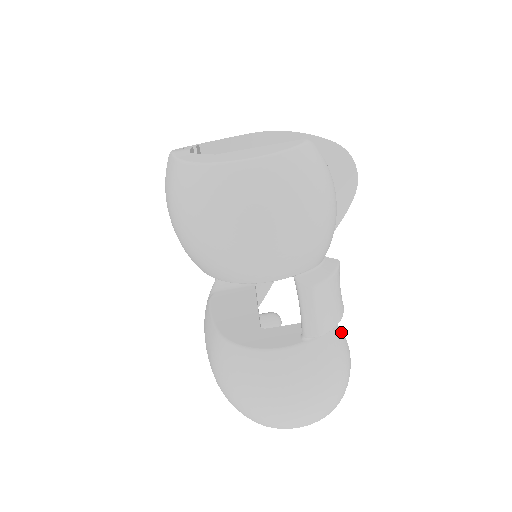
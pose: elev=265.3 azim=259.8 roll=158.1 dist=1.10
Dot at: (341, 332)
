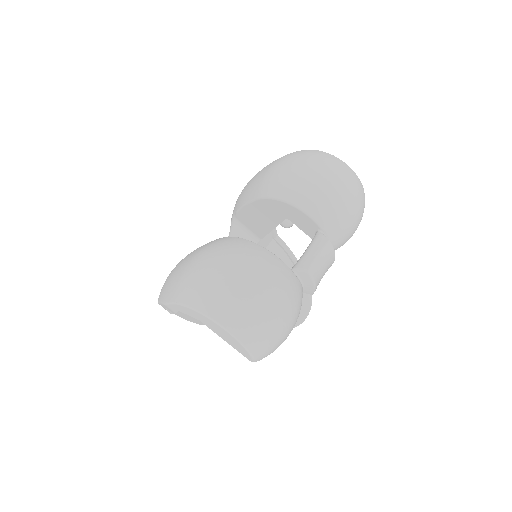
Dot at: occluded
